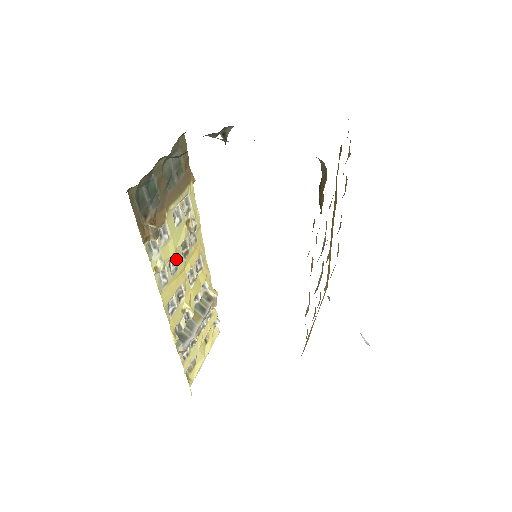
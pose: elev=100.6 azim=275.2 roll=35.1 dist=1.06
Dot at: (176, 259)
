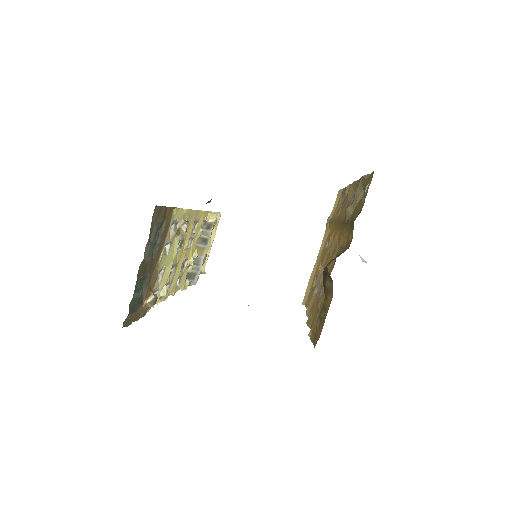
Dot at: (174, 263)
